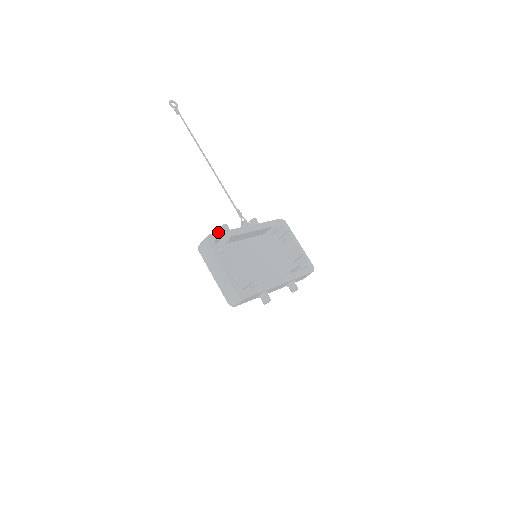
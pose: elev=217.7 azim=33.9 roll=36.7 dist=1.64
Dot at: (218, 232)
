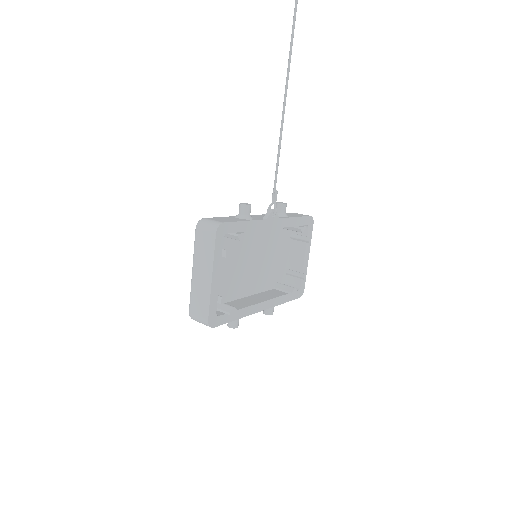
Dot at: (236, 221)
